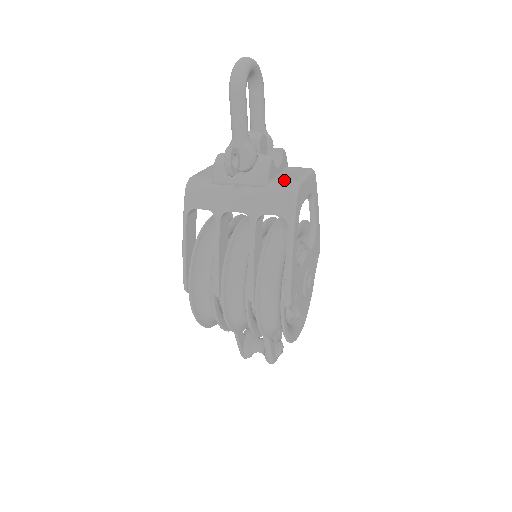
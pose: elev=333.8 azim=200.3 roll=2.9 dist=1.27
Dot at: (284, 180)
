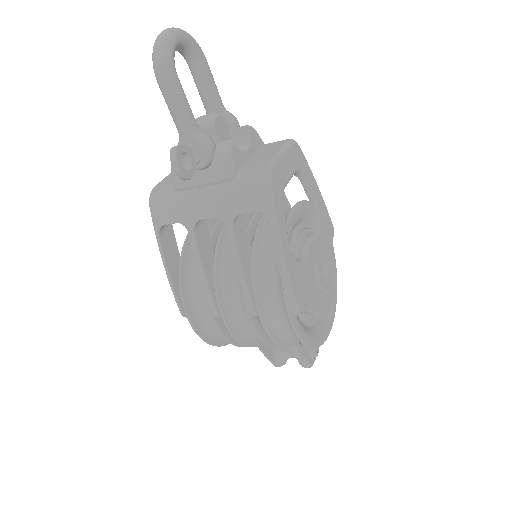
Dot at: (253, 166)
